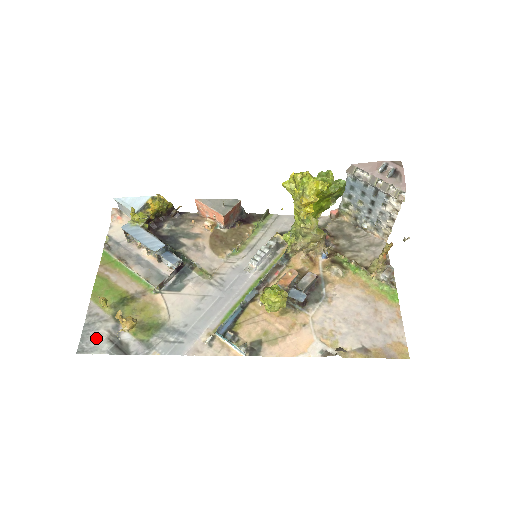
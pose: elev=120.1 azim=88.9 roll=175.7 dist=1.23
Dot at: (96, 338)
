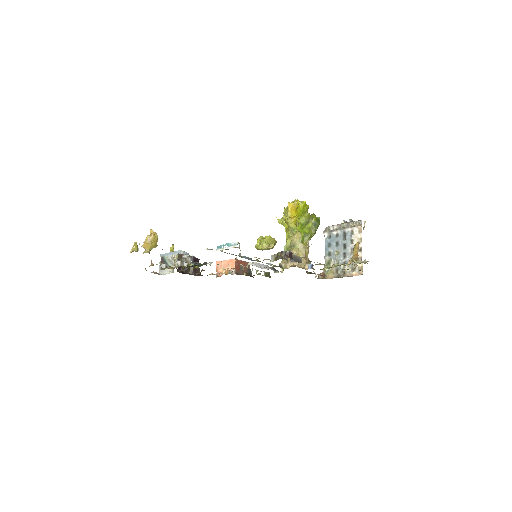
Dot at: occluded
